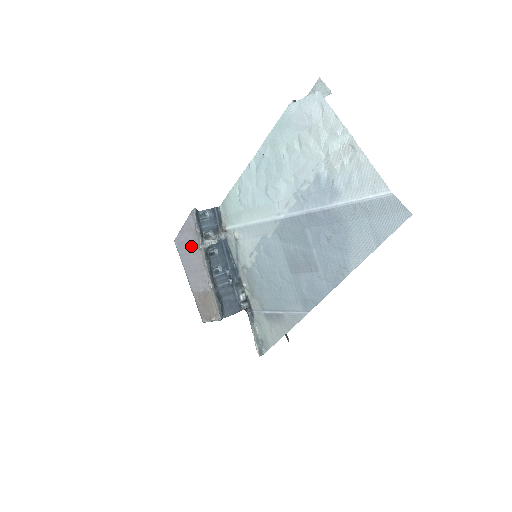
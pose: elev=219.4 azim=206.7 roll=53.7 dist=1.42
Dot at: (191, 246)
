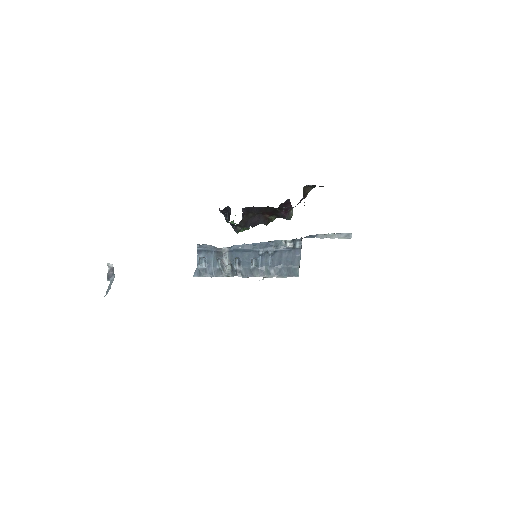
Dot at: occluded
